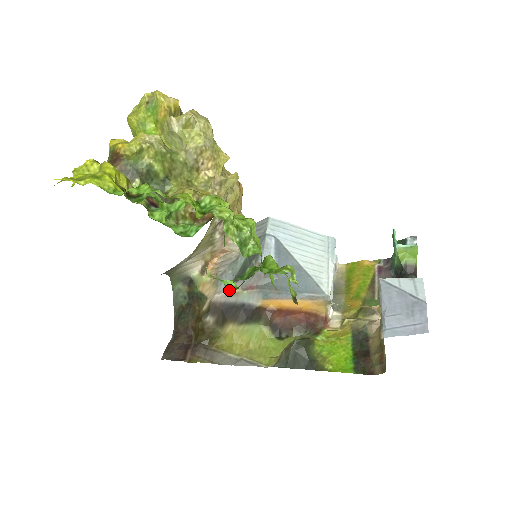
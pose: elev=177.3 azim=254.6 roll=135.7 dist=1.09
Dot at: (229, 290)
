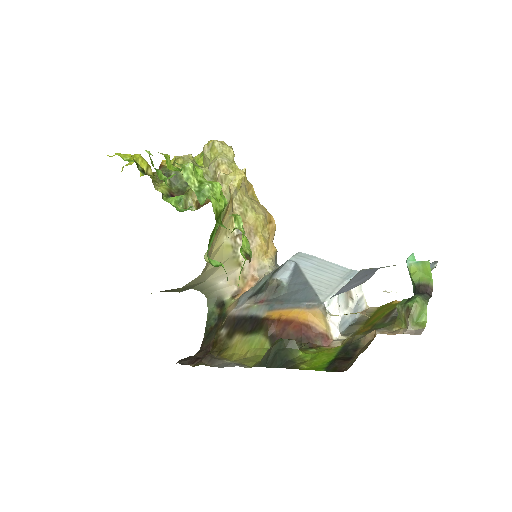
Dot at: (211, 264)
